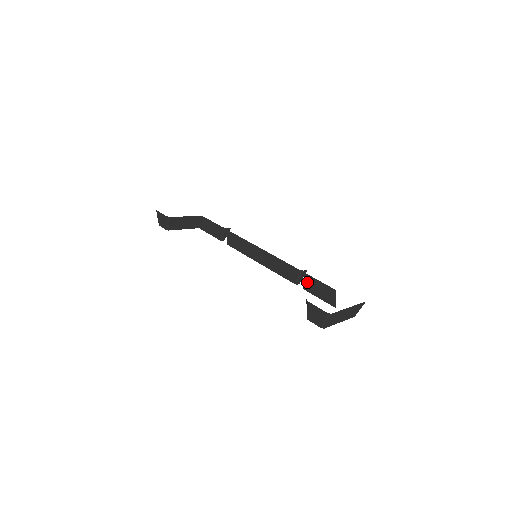
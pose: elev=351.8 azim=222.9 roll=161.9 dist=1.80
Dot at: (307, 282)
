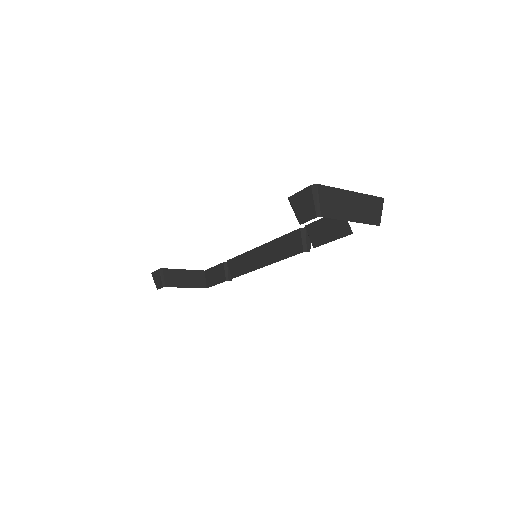
Dot at: (312, 234)
